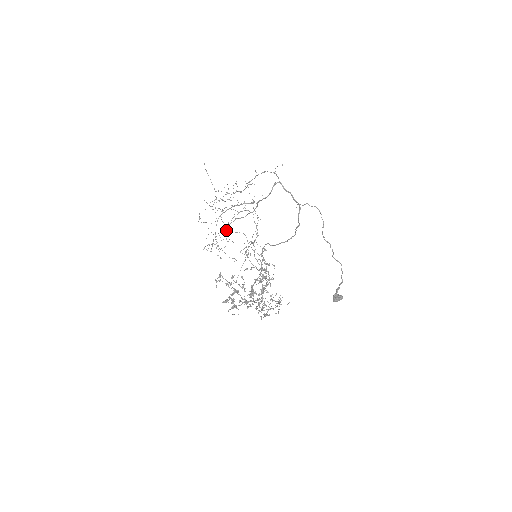
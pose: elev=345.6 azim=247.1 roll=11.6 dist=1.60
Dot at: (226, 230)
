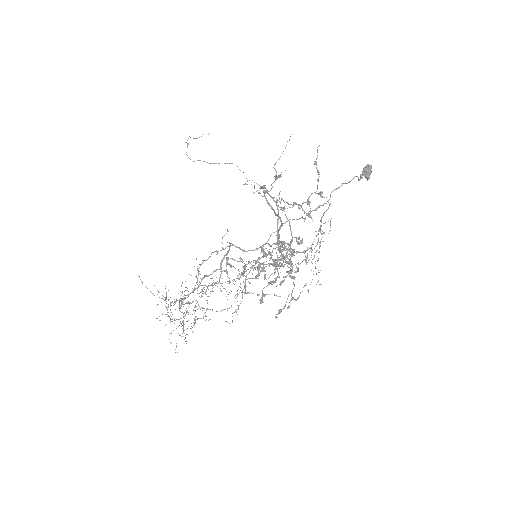
Dot at: (193, 325)
